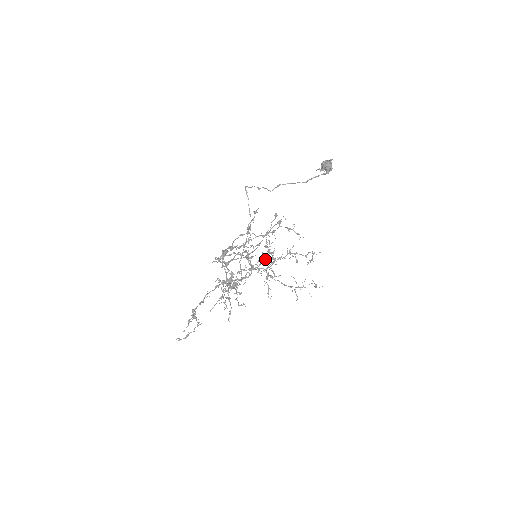
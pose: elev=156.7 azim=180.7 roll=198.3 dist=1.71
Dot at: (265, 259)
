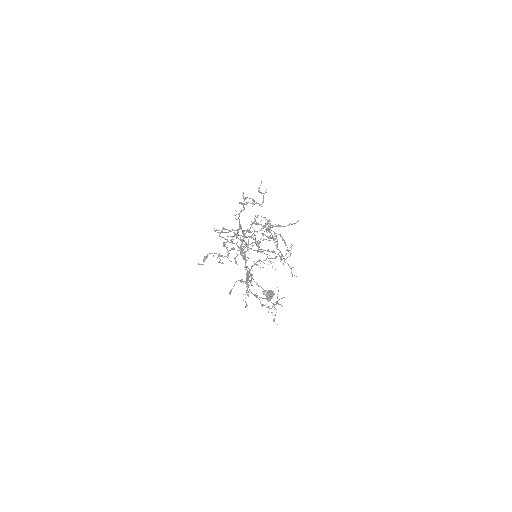
Dot at: (289, 250)
